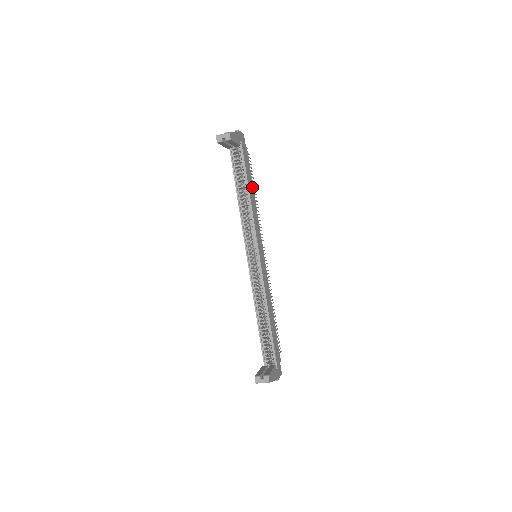
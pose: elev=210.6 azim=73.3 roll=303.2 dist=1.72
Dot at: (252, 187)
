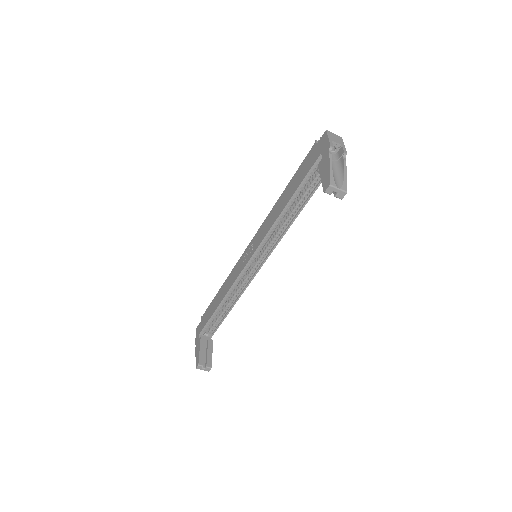
Dot at: occluded
